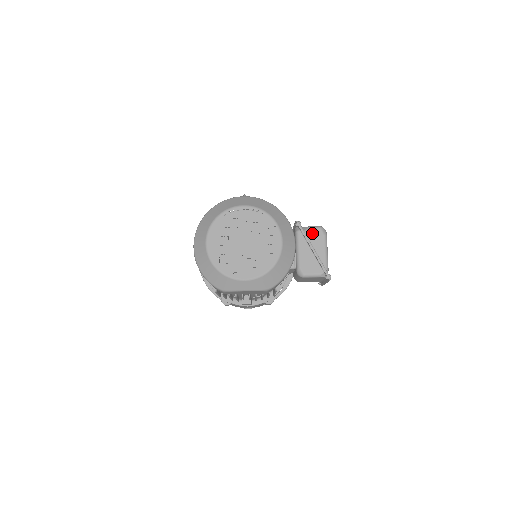
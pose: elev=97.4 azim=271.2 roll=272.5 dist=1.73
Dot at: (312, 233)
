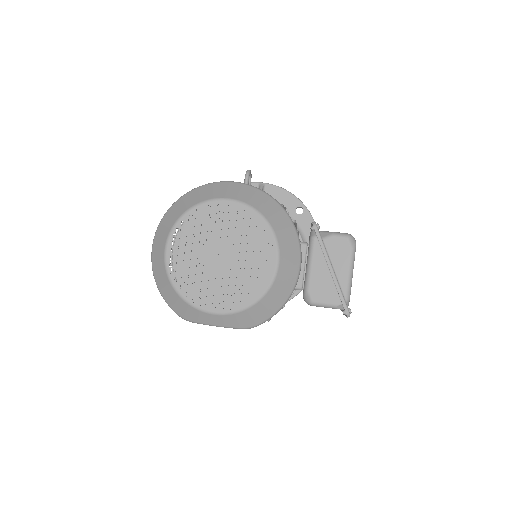
Dot at: (334, 243)
